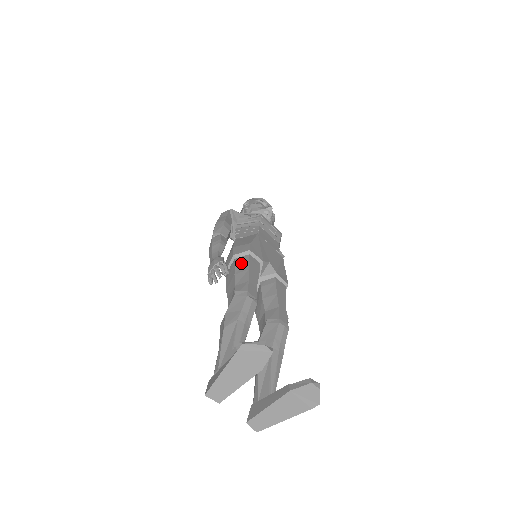
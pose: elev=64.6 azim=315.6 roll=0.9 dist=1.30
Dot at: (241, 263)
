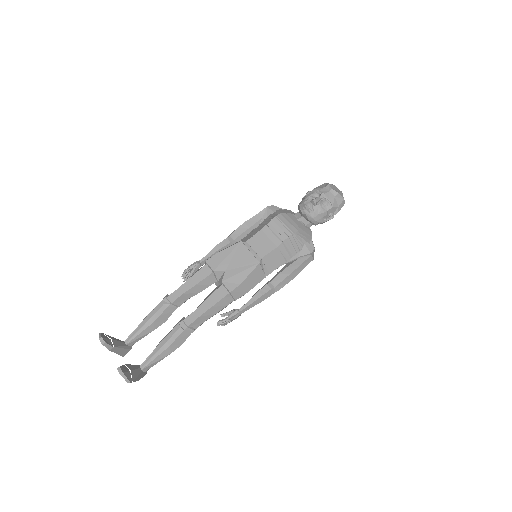
Dot at: (198, 270)
